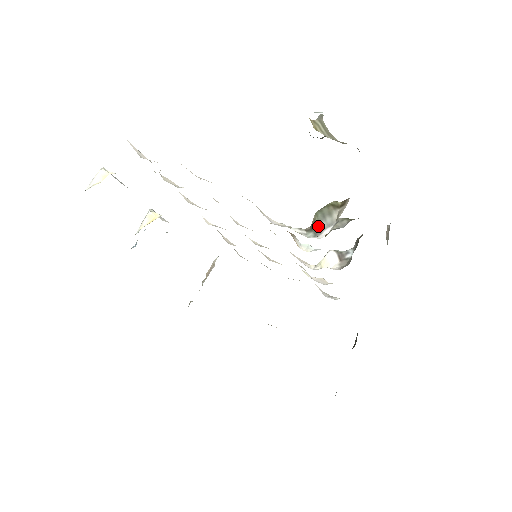
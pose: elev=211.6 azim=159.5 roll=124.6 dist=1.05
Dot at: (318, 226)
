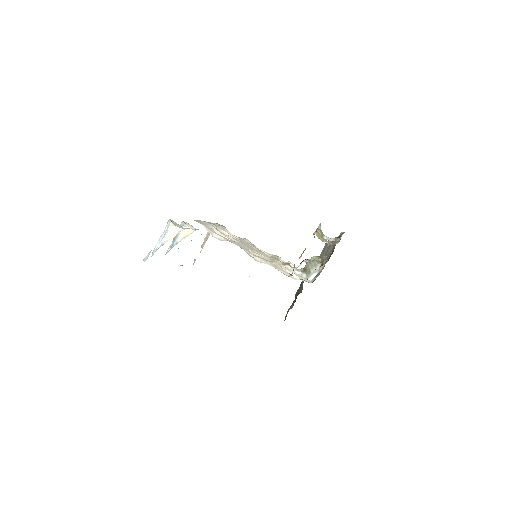
Dot at: (309, 272)
